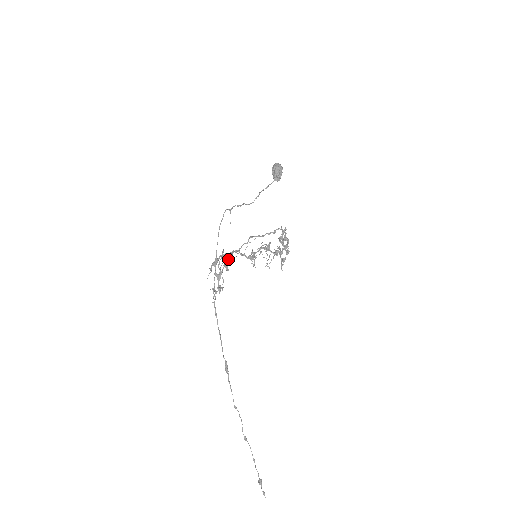
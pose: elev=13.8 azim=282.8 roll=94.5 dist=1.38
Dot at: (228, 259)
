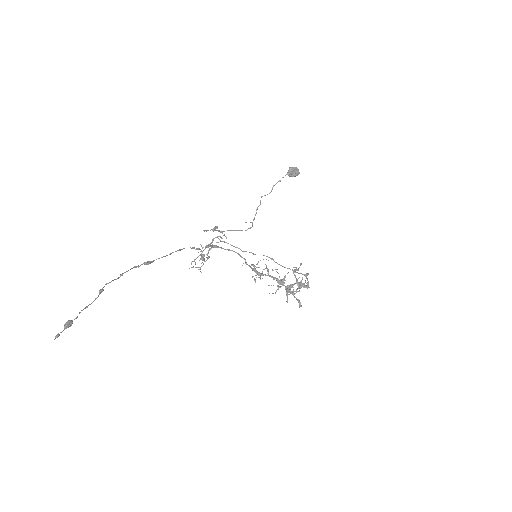
Dot at: (226, 242)
